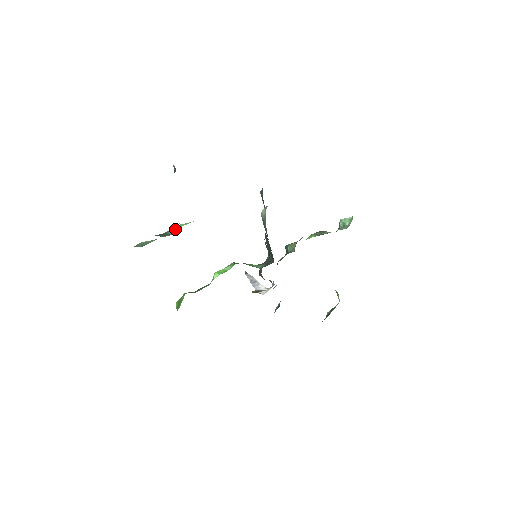
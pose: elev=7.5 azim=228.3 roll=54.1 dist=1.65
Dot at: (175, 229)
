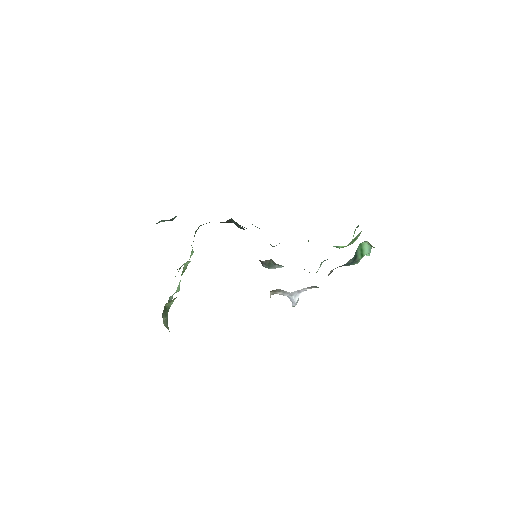
Dot at: occluded
